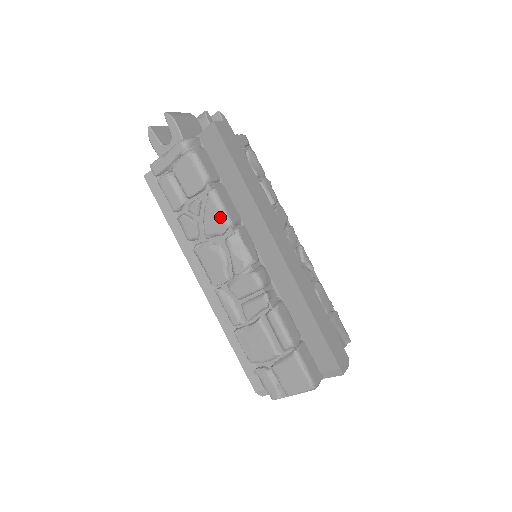
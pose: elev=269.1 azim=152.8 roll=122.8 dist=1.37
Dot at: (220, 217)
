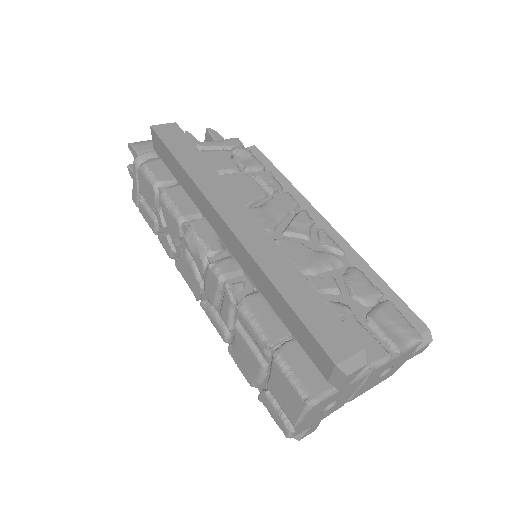
Dot at: (172, 216)
